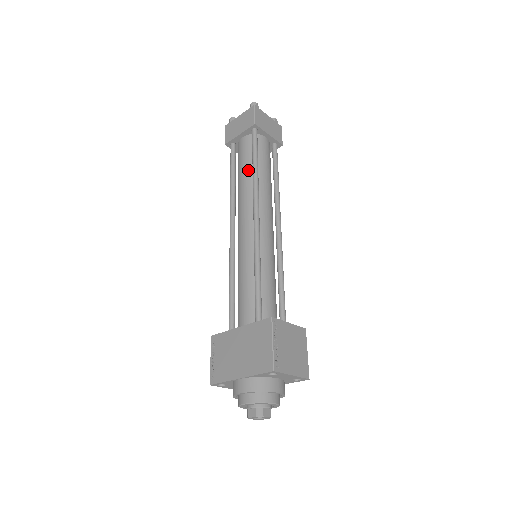
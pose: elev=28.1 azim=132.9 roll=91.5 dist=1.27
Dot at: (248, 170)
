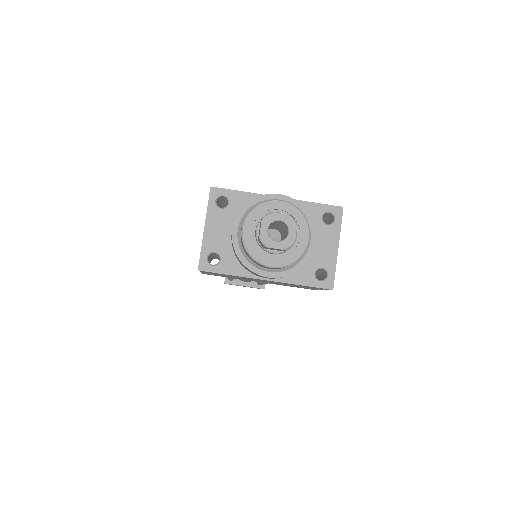
Dot at: occluded
